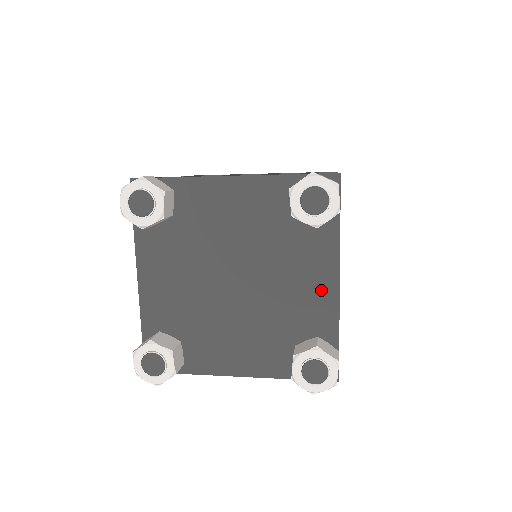
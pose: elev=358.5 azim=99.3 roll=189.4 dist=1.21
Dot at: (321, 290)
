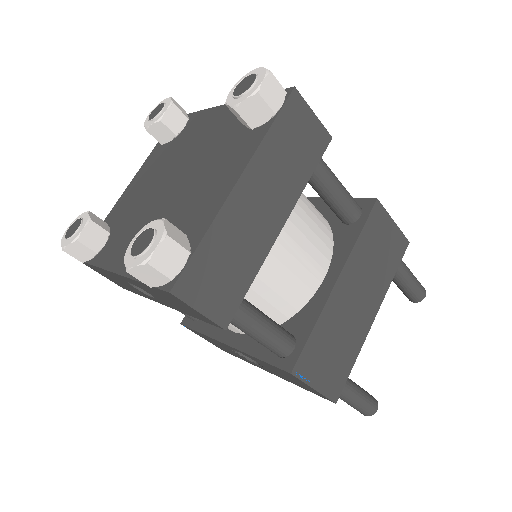
Dot at: (219, 190)
